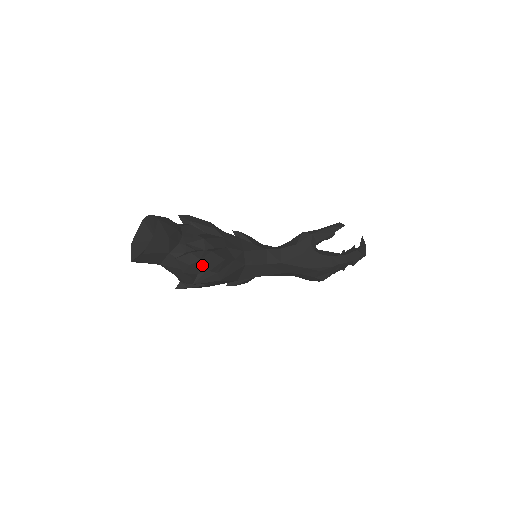
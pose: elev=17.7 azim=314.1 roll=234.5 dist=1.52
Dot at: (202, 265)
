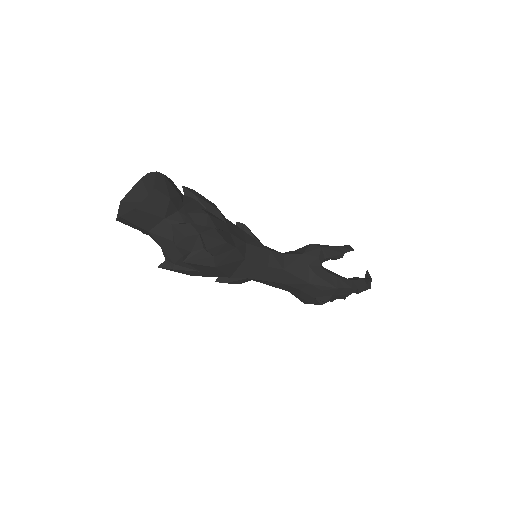
Dot at: (199, 241)
